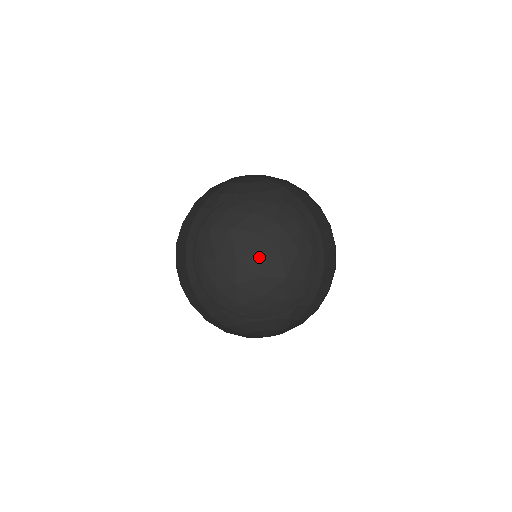
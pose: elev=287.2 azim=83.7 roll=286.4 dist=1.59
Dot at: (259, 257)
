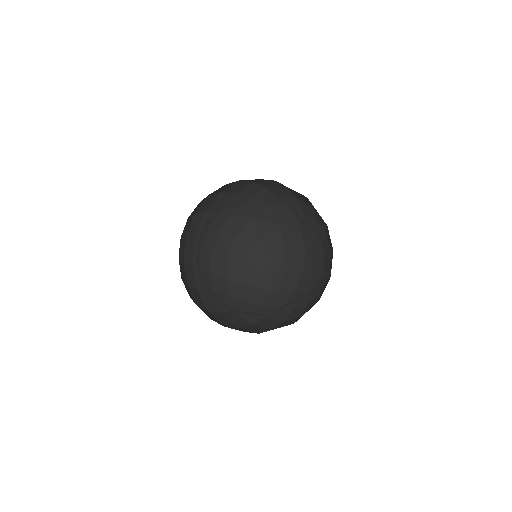
Dot at: (270, 198)
